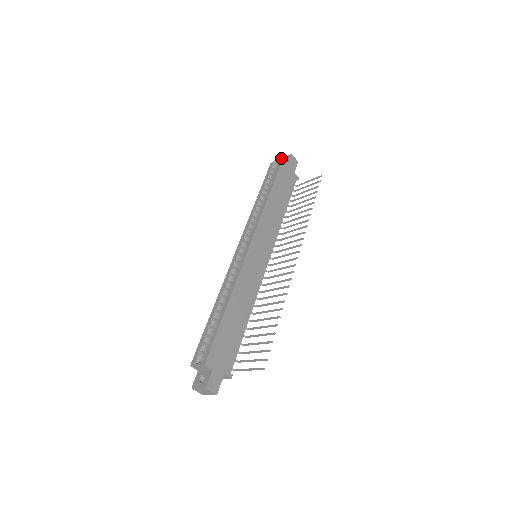
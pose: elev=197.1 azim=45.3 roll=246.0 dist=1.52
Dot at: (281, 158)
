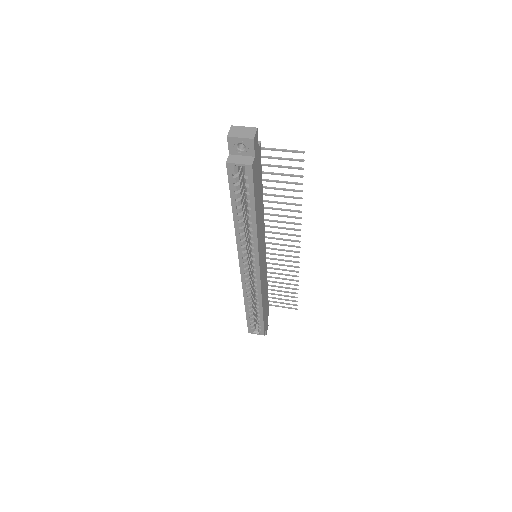
Dot at: (249, 166)
